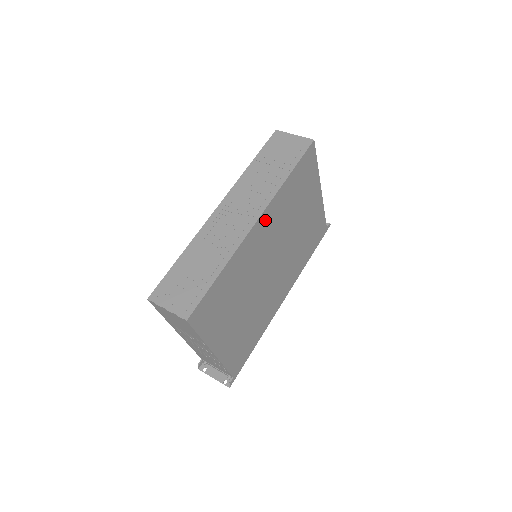
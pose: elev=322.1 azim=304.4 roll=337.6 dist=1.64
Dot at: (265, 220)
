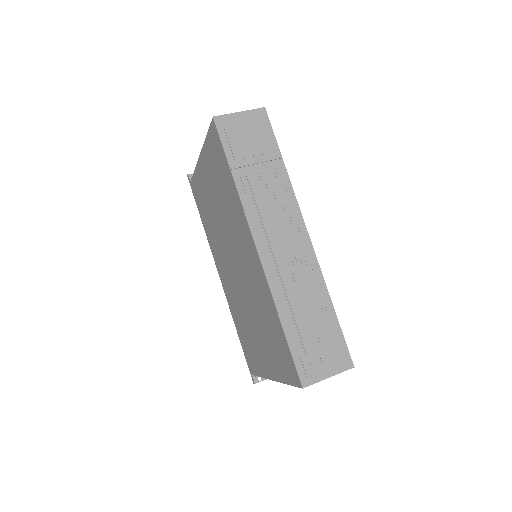
Dot at: occluded
